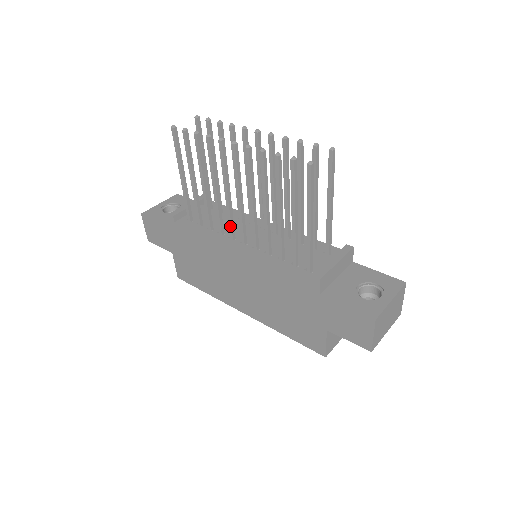
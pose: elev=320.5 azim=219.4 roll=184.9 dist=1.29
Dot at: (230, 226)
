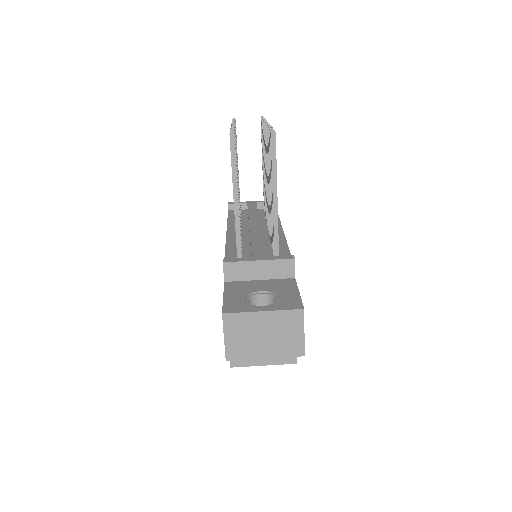
Dot at: occluded
